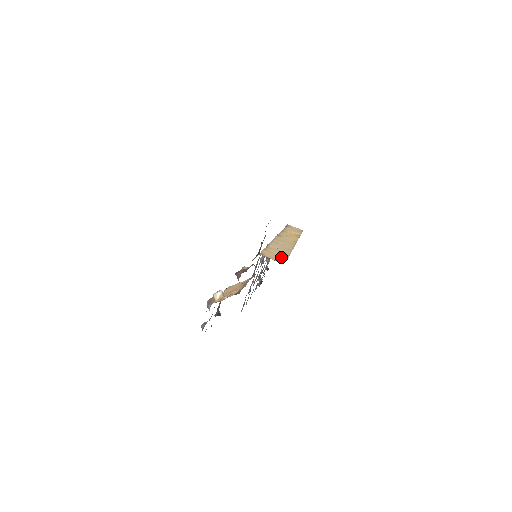
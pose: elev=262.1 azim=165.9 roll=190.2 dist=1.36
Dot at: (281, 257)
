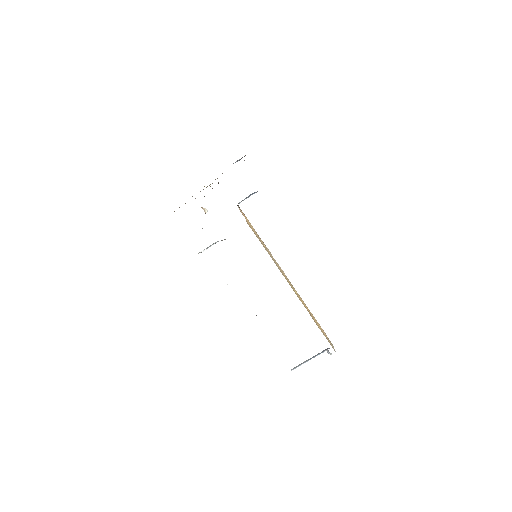
Dot at: (249, 225)
